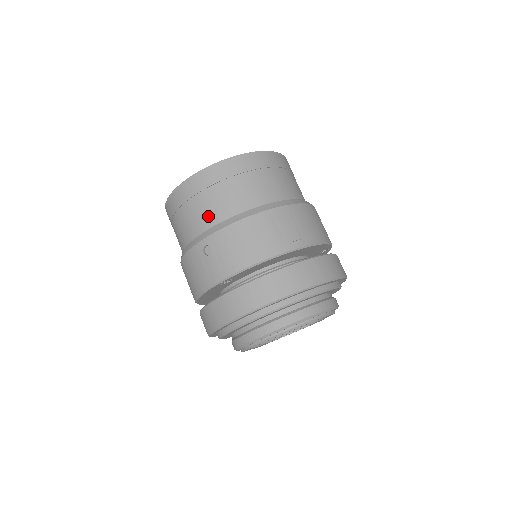
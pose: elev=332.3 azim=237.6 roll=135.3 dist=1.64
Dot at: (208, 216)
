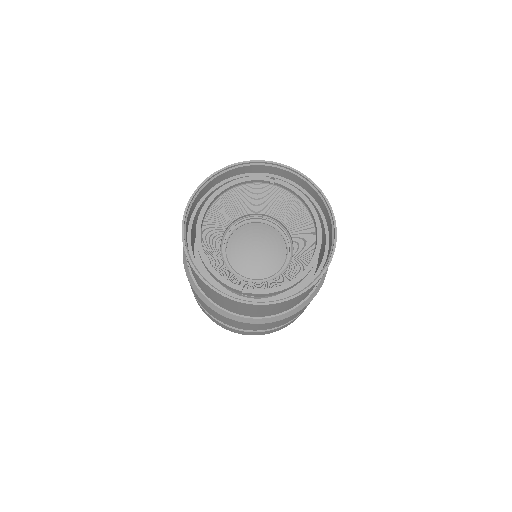
Dot at: occluded
